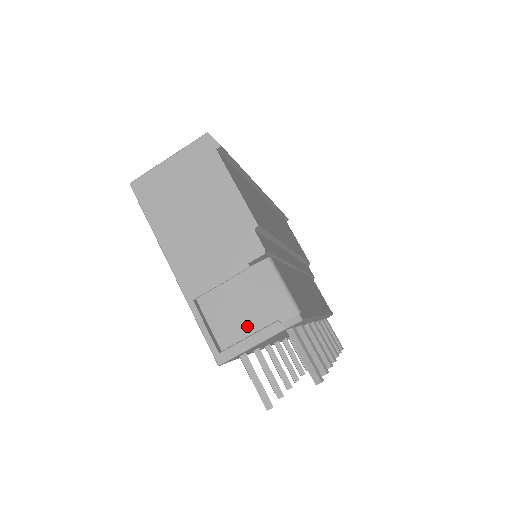
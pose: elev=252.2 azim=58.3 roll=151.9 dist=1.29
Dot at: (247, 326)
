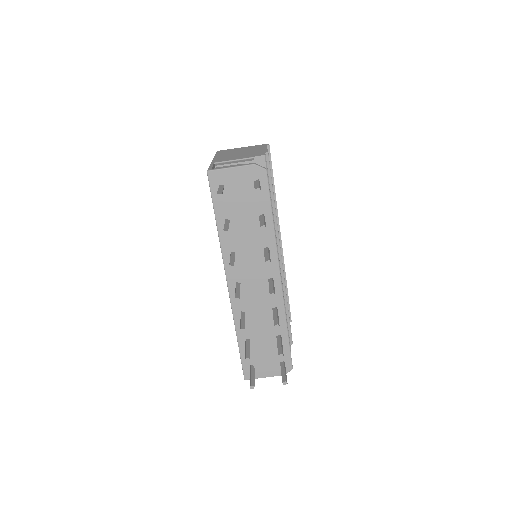
Dot at: occluded
